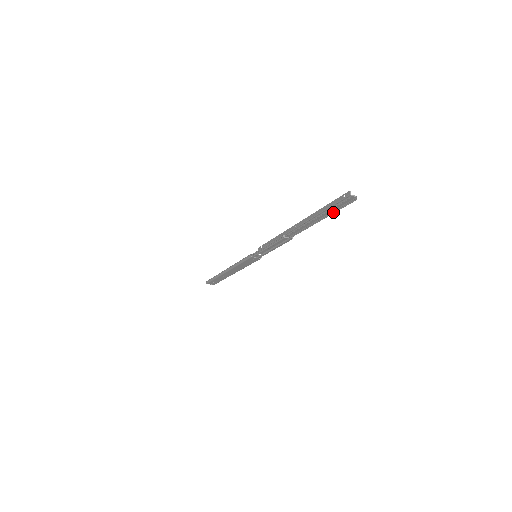
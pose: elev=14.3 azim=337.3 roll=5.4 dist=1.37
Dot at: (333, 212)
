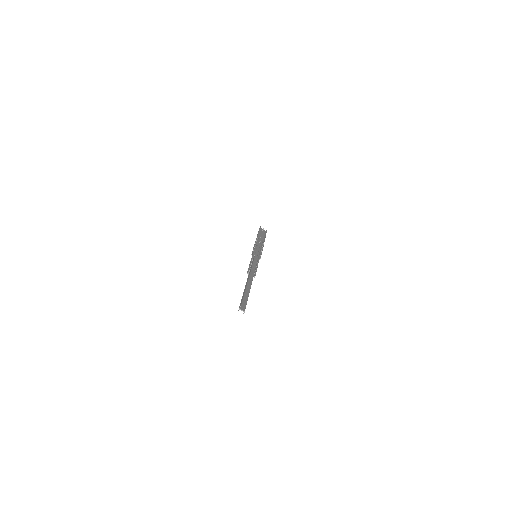
Dot at: (246, 300)
